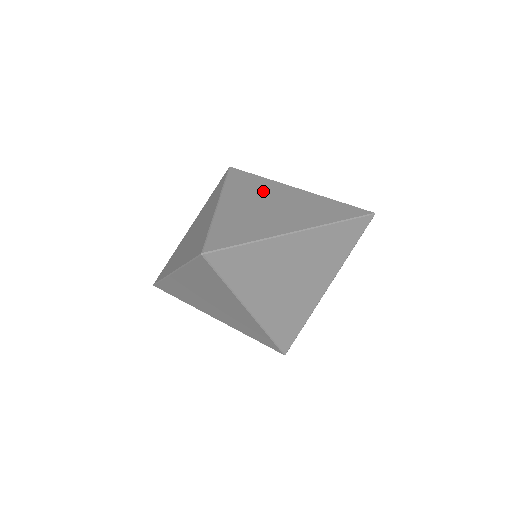
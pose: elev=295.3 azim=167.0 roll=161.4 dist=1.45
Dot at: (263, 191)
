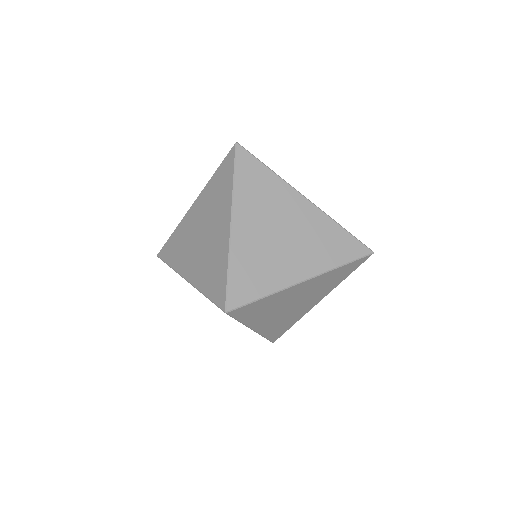
Dot at: occluded
